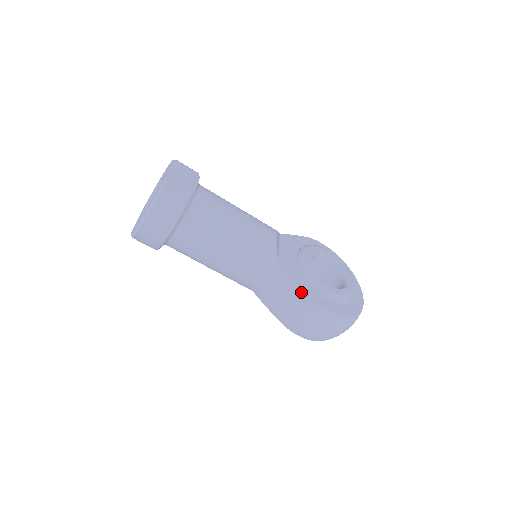
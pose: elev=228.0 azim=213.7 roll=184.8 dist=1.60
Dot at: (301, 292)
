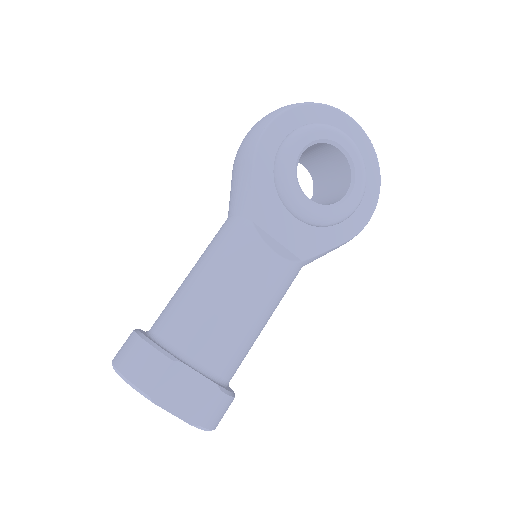
Dot at: (341, 245)
